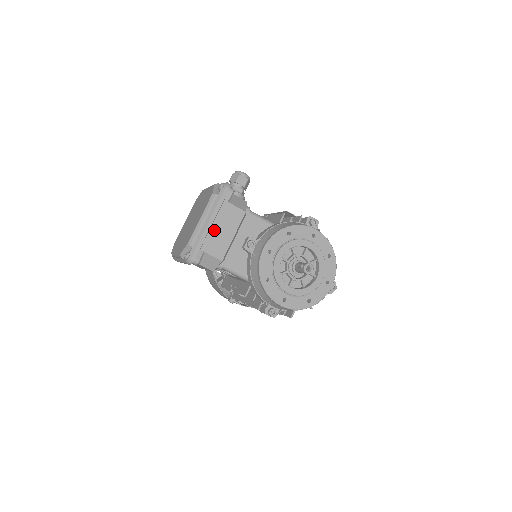
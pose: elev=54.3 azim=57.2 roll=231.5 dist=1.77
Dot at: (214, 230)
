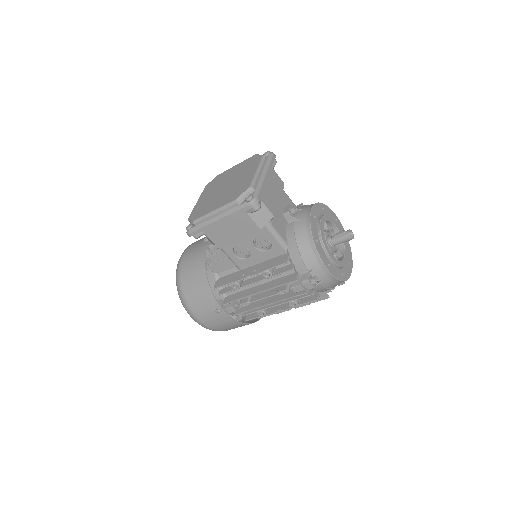
Dot at: (266, 186)
